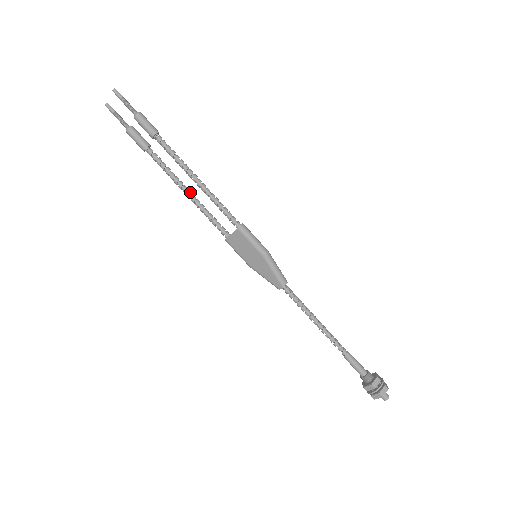
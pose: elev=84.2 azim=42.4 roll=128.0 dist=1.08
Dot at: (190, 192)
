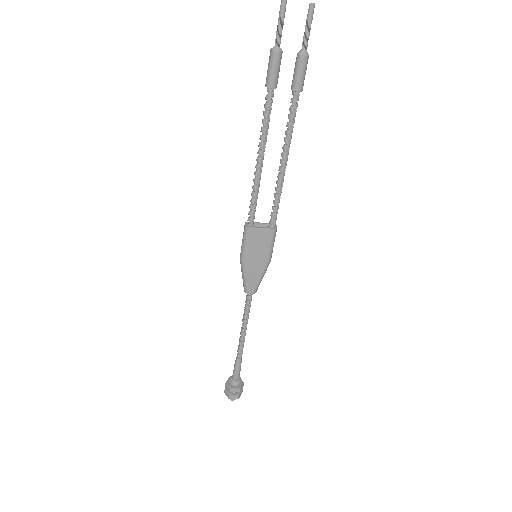
Dot at: occluded
